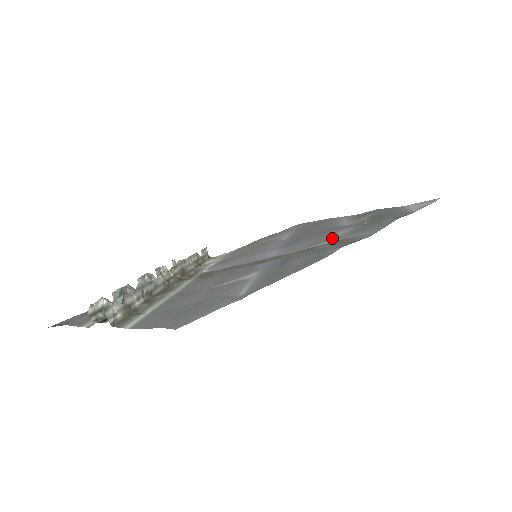
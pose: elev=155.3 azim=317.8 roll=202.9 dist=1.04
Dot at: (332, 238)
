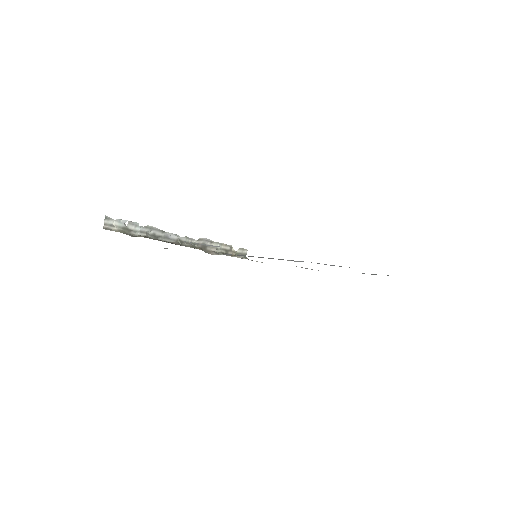
Dot at: occluded
